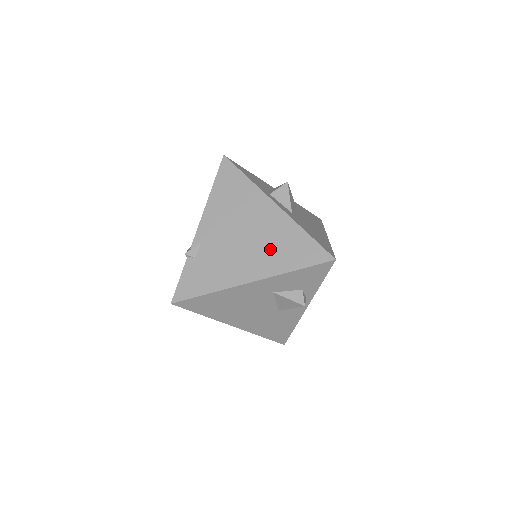
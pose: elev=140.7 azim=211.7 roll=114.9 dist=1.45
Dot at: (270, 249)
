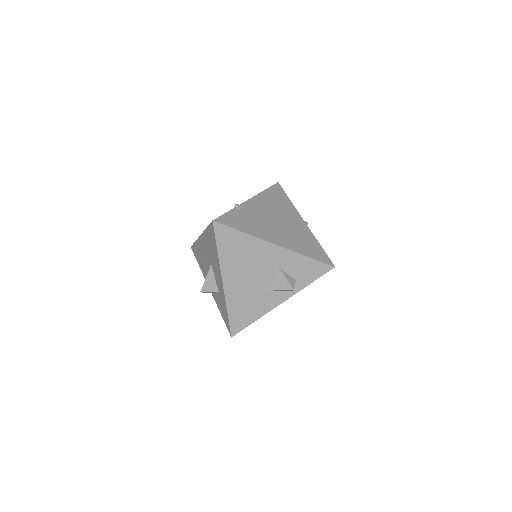
Dot at: (294, 237)
